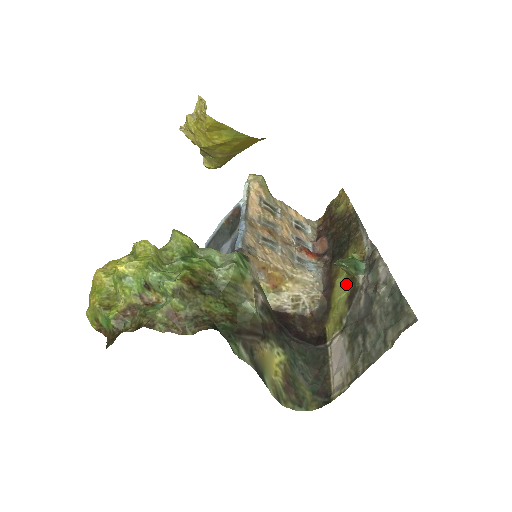
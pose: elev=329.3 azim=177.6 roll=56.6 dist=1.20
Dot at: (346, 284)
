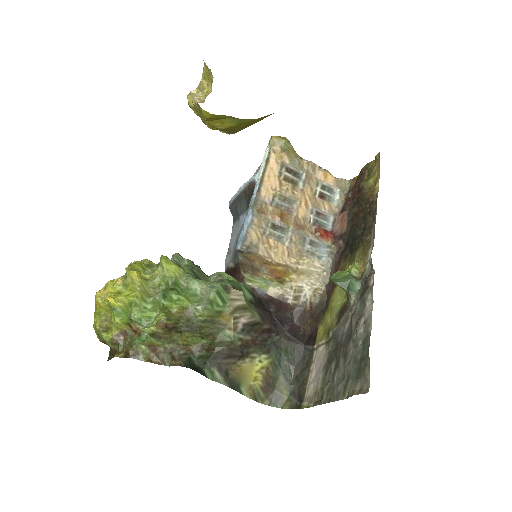
Dot at: (343, 293)
